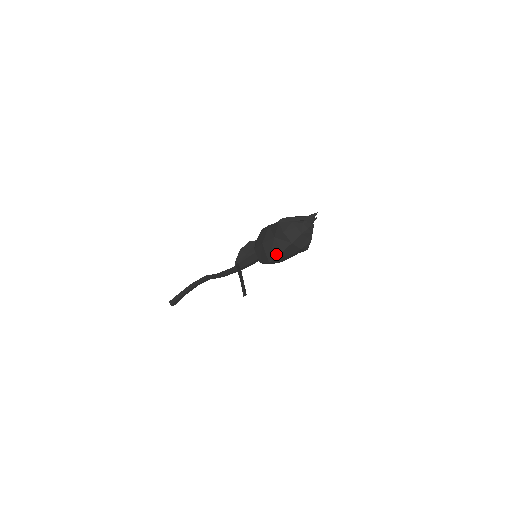
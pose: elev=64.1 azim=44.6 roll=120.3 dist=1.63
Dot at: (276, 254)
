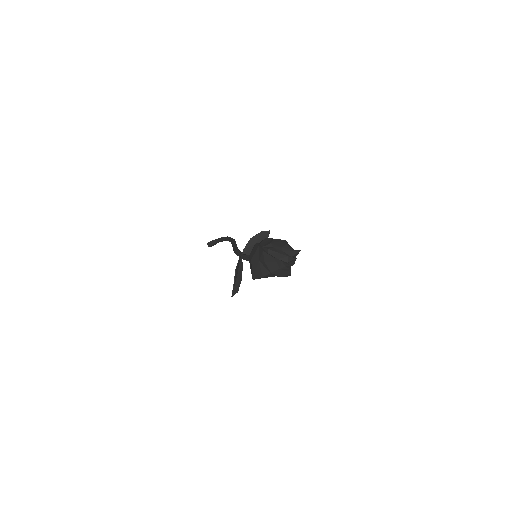
Dot at: (258, 276)
